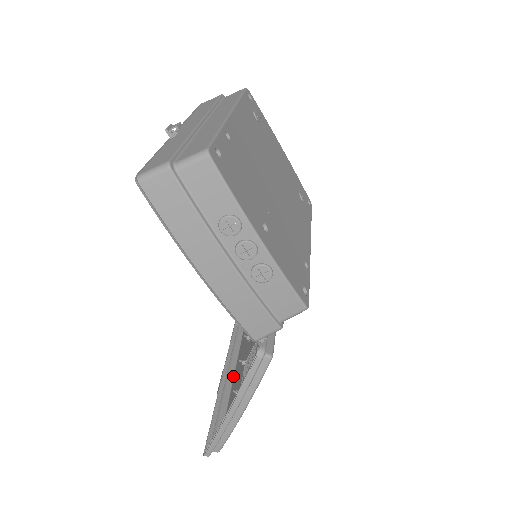
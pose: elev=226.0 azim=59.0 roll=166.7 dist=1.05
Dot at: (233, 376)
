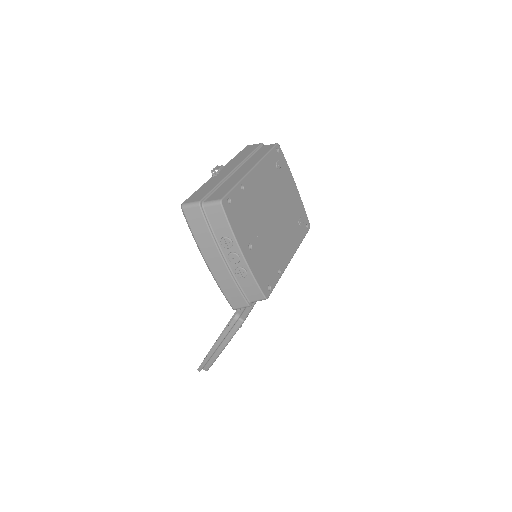
Dot at: occluded
